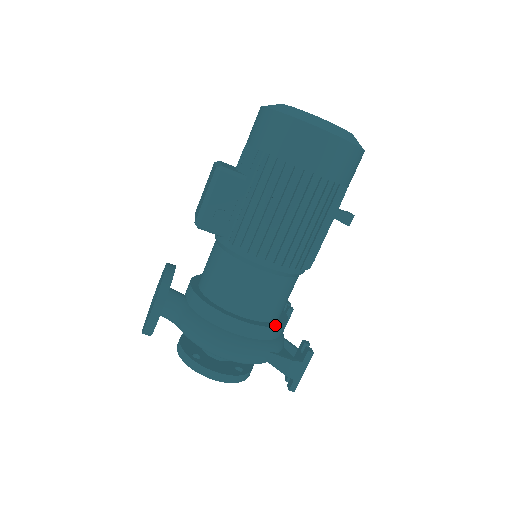
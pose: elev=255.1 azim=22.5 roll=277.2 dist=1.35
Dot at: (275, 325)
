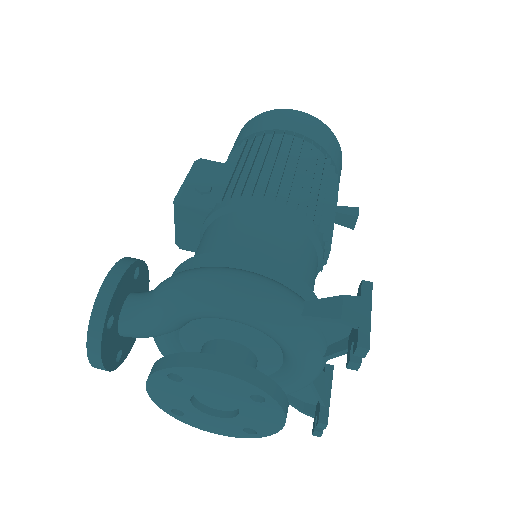
Dot at: (301, 283)
